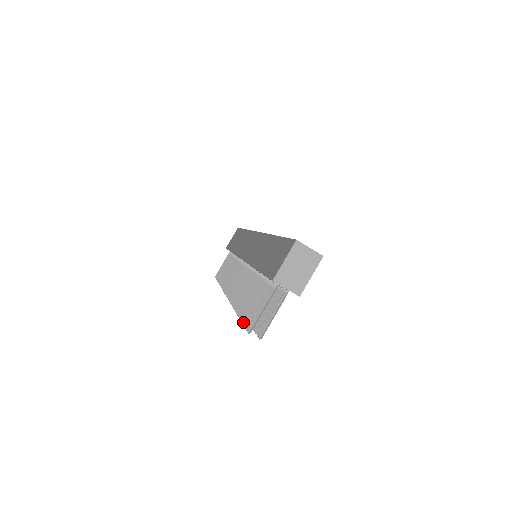
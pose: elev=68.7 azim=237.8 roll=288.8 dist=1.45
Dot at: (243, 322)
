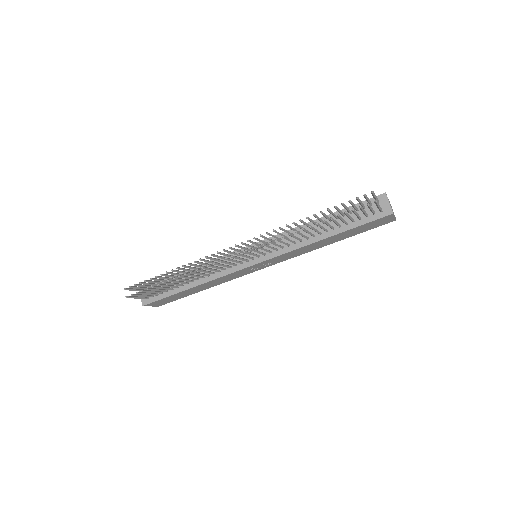
Dot at: (343, 203)
